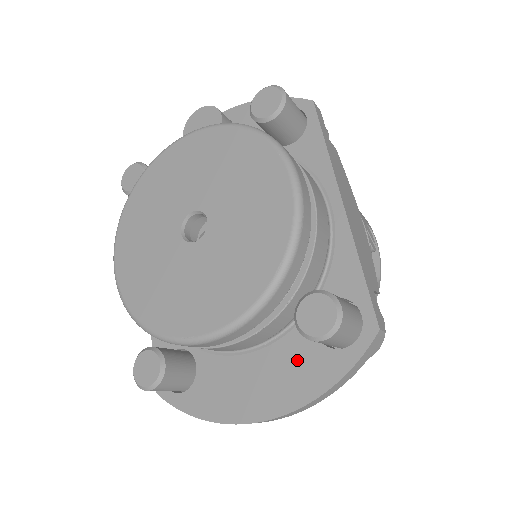
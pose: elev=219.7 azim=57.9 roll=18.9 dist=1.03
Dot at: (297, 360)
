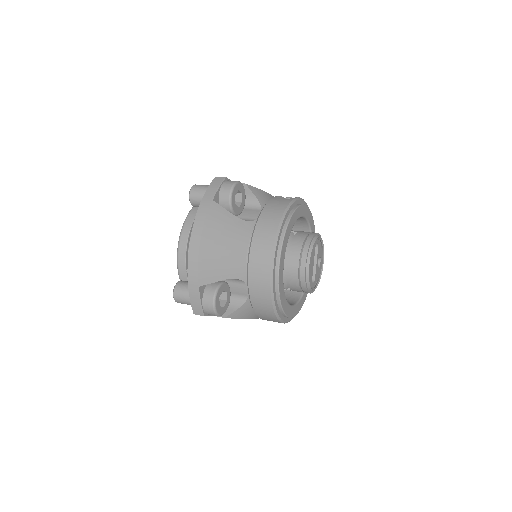
Dot at: occluded
